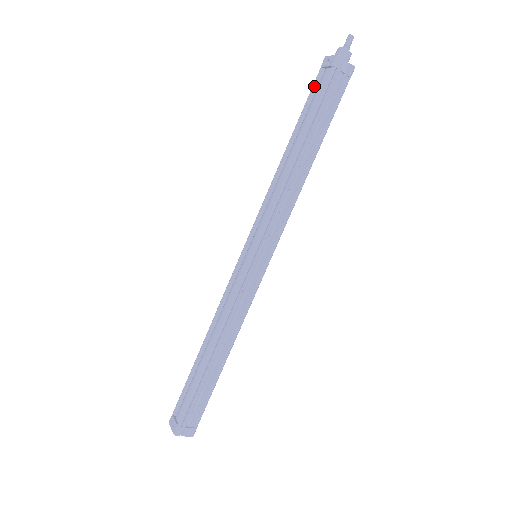
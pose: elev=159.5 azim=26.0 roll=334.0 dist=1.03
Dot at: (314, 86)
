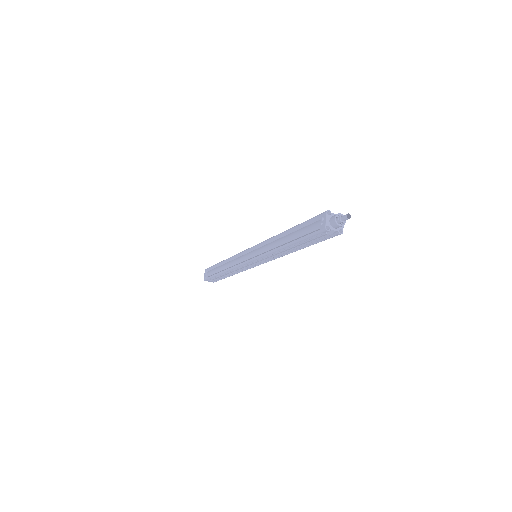
Dot at: (312, 220)
